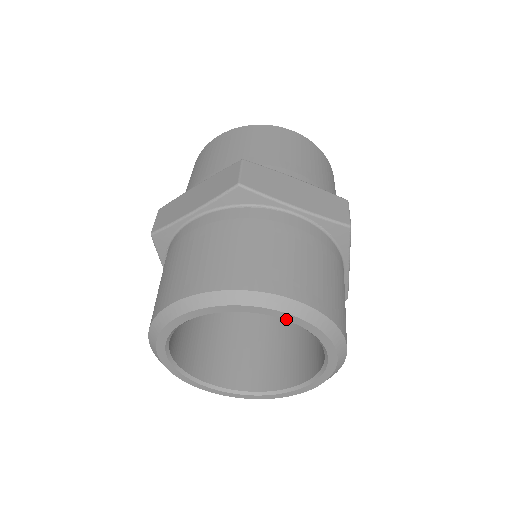
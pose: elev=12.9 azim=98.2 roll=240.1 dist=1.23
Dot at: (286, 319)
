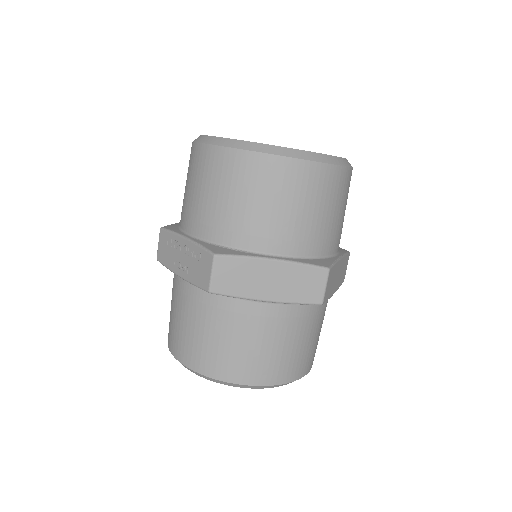
Dot at: occluded
